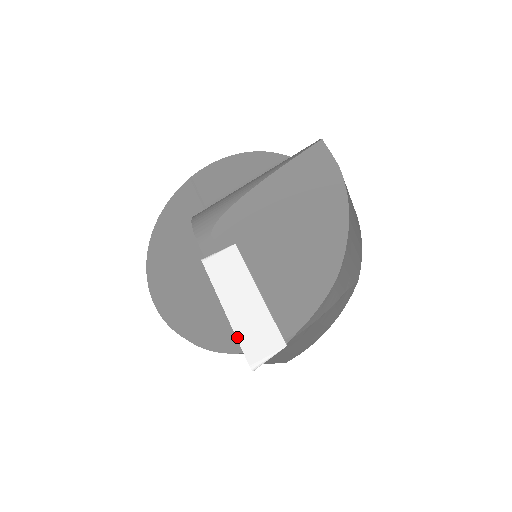
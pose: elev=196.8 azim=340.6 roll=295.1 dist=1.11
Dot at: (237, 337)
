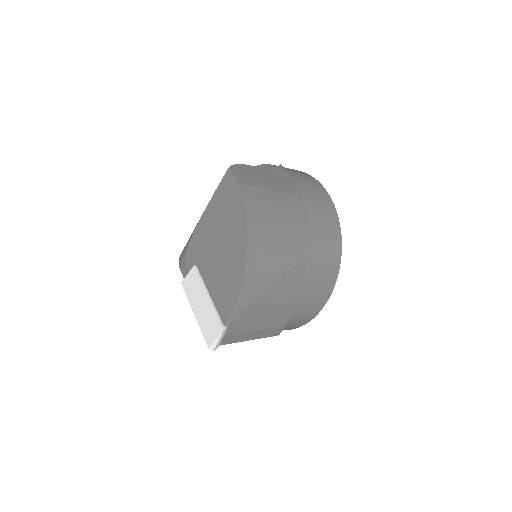
Dot at: (201, 331)
